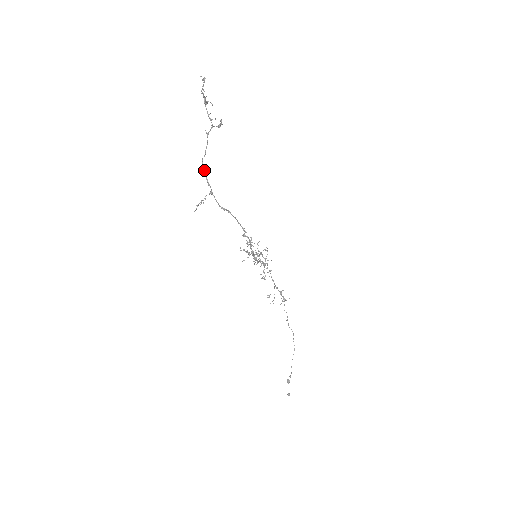
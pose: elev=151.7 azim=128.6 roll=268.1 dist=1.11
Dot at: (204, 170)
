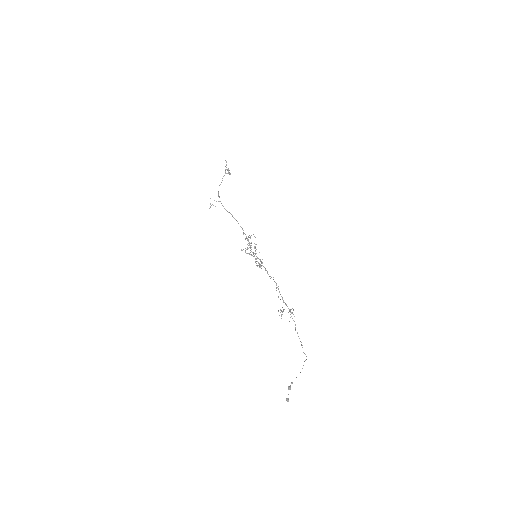
Dot at: (218, 191)
